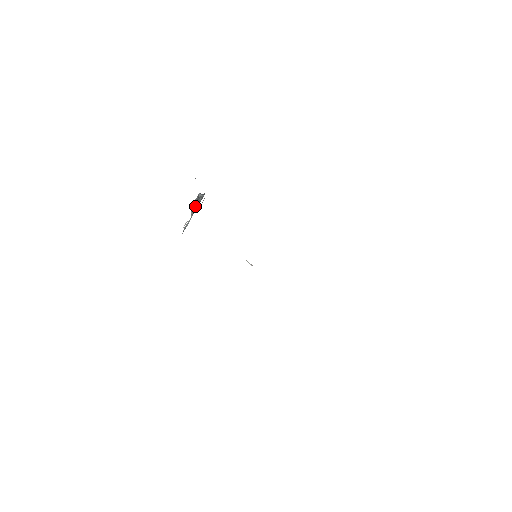
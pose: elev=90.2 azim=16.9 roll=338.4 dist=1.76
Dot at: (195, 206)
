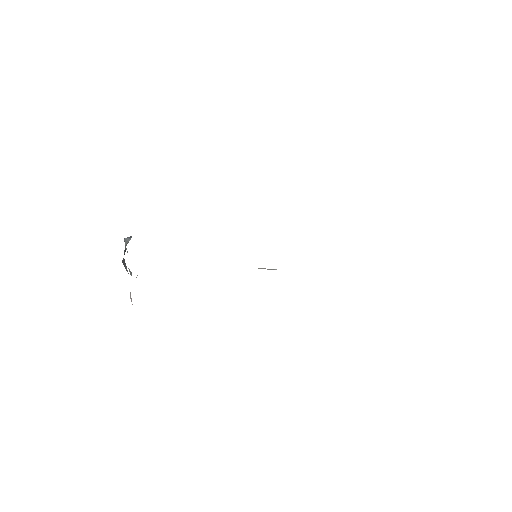
Dot at: occluded
